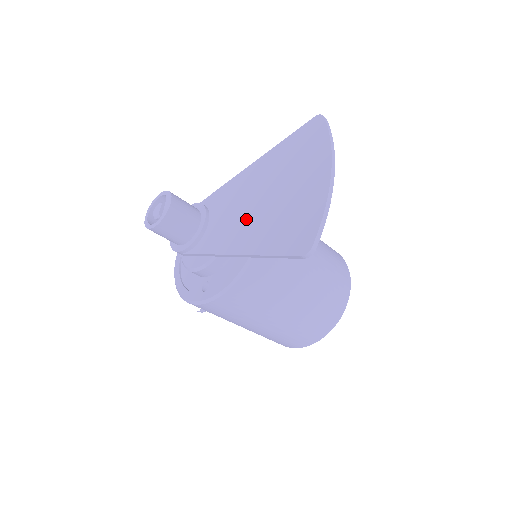
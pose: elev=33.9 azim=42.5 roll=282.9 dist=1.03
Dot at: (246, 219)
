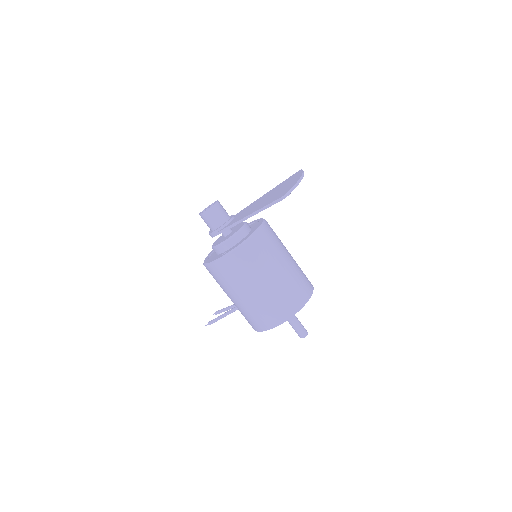
Dot at: (256, 206)
